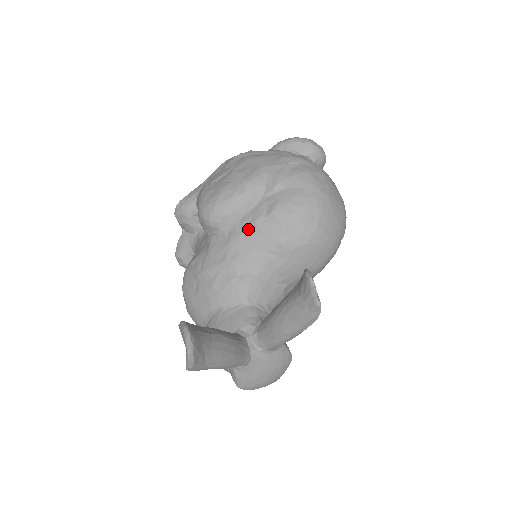
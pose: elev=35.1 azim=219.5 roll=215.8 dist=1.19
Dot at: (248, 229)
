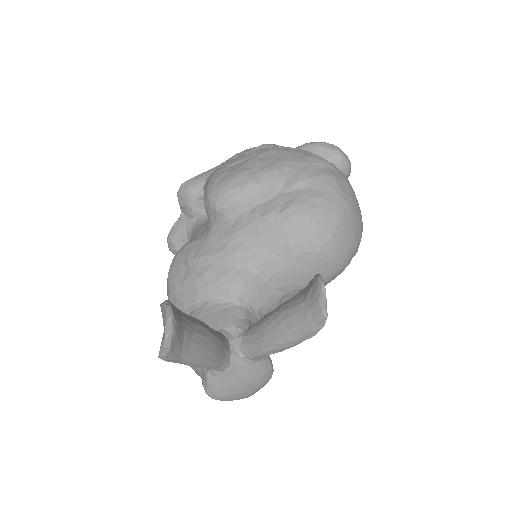
Dot at: (257, 222)
